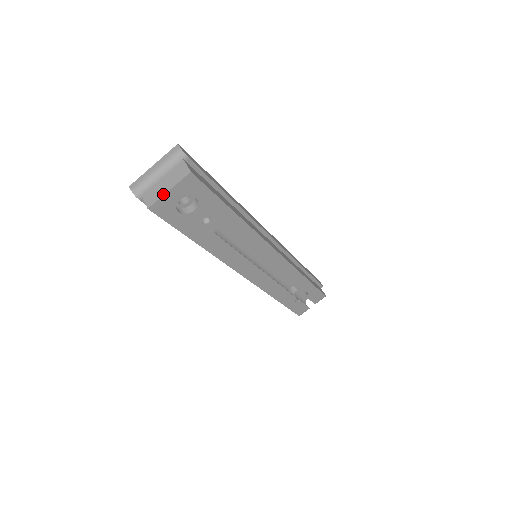
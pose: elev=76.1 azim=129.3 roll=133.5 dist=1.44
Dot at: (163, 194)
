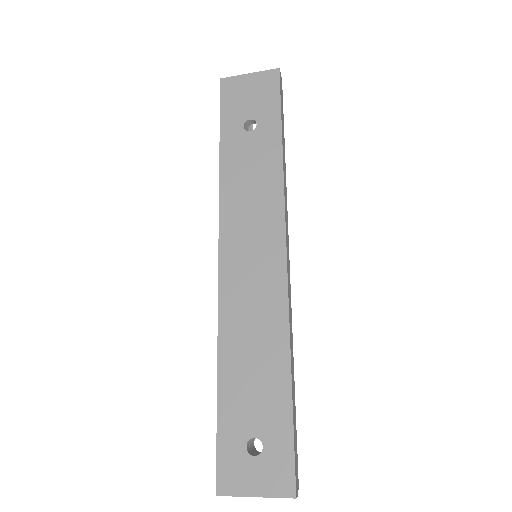
Dot at: occluded
